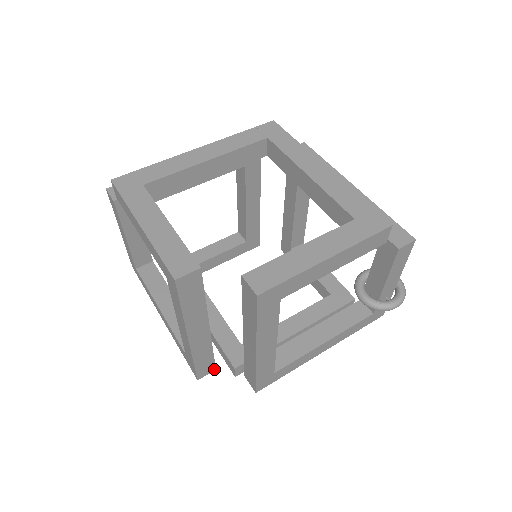
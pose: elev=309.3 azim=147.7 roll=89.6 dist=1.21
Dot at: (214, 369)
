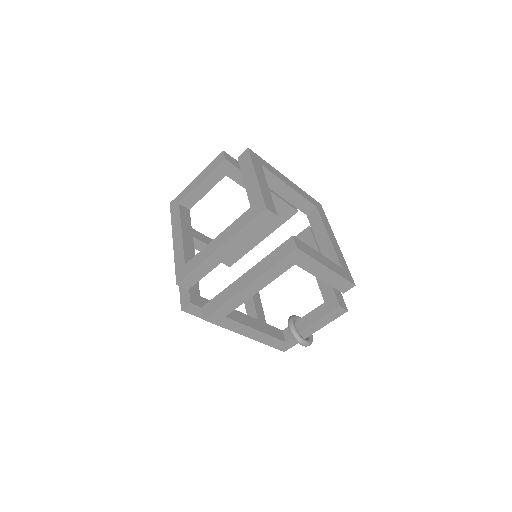
Dot at: (189, 288)
